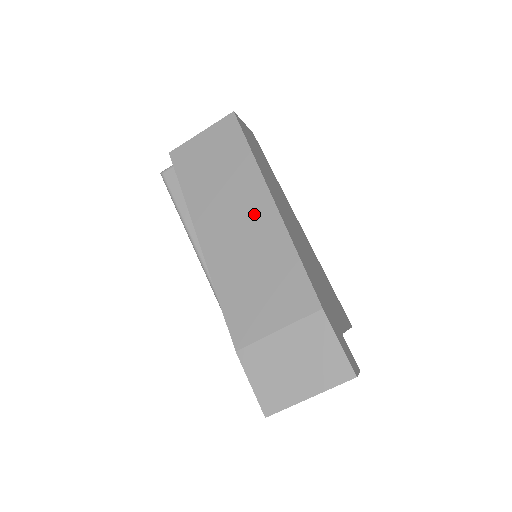
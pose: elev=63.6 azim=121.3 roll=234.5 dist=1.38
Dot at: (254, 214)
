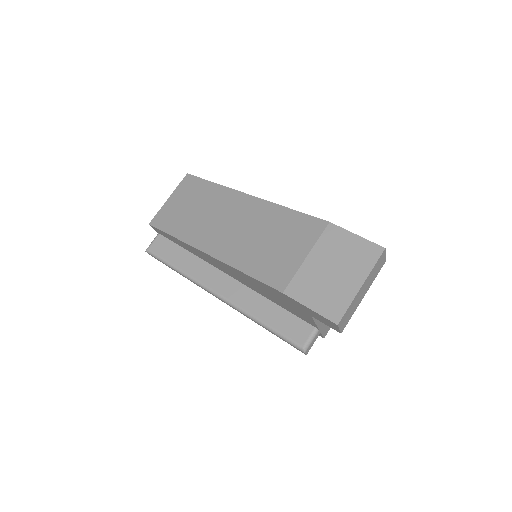
Dot at: (240, 211)
